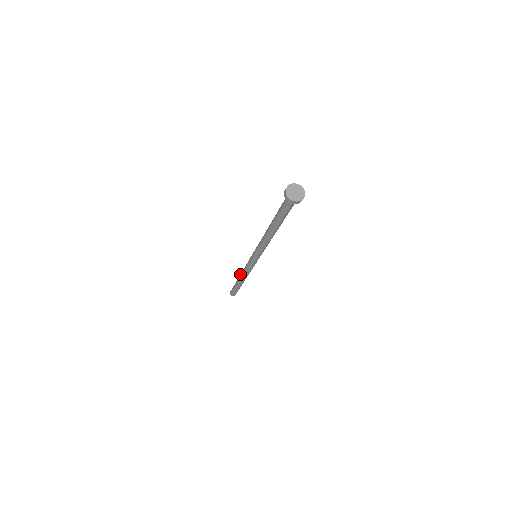
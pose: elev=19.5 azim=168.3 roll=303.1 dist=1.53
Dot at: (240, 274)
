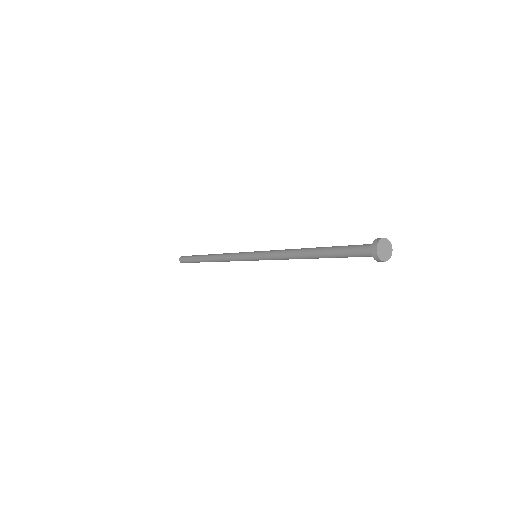
Dot at: (213, 255)
